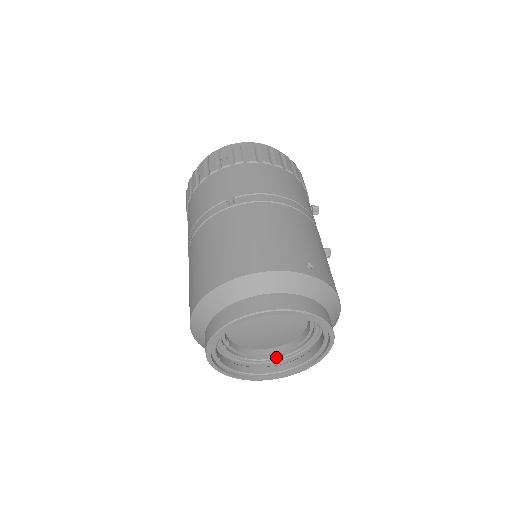
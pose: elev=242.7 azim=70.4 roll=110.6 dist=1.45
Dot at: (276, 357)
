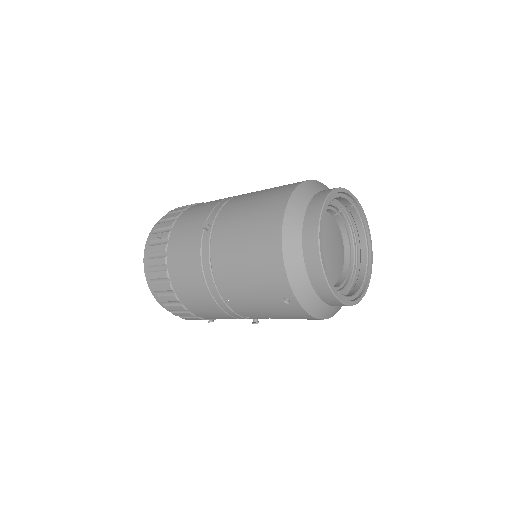
Dot at: (352, 270)
